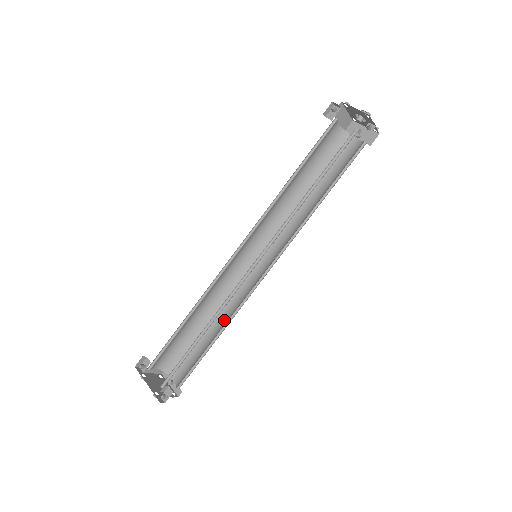
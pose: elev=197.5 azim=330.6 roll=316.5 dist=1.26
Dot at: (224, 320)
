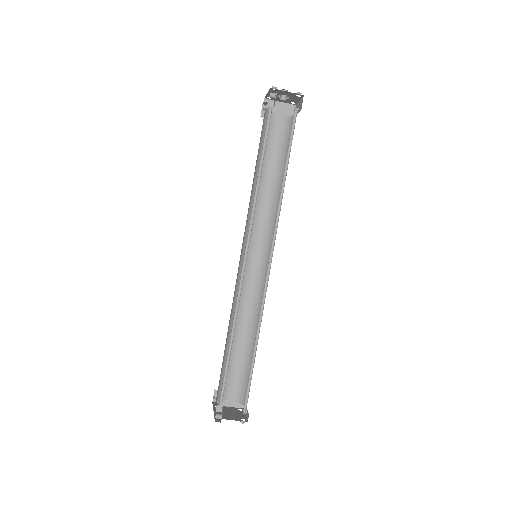
Dot at: (259, 329)
